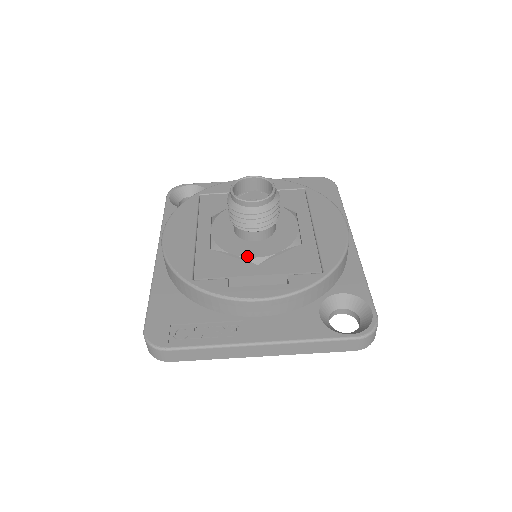
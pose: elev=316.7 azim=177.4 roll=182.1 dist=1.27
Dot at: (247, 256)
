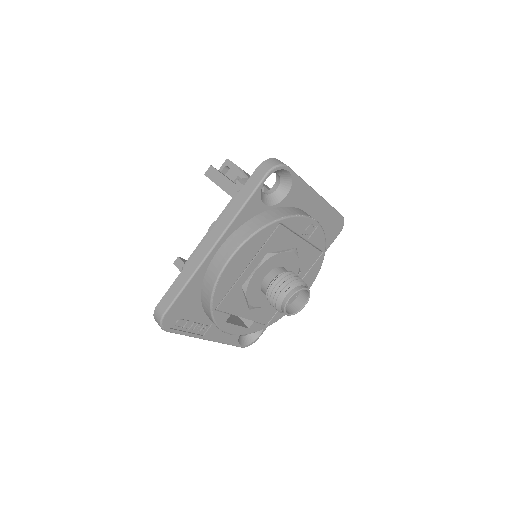
Dot at: (251, 304)
